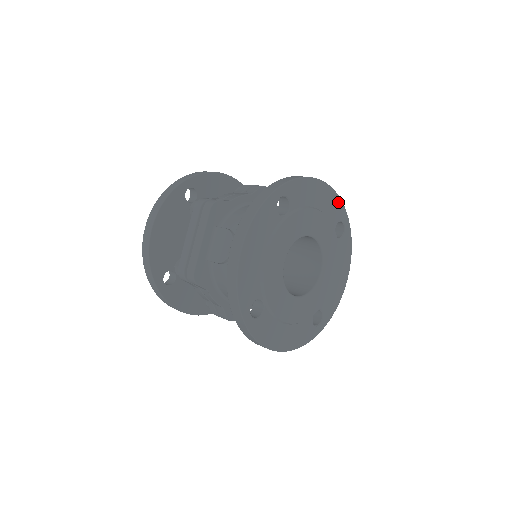
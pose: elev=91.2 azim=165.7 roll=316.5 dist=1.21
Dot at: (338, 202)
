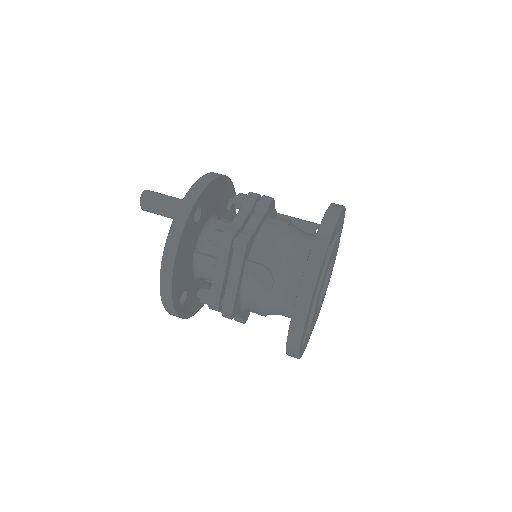
Dot at: (344, 213)
